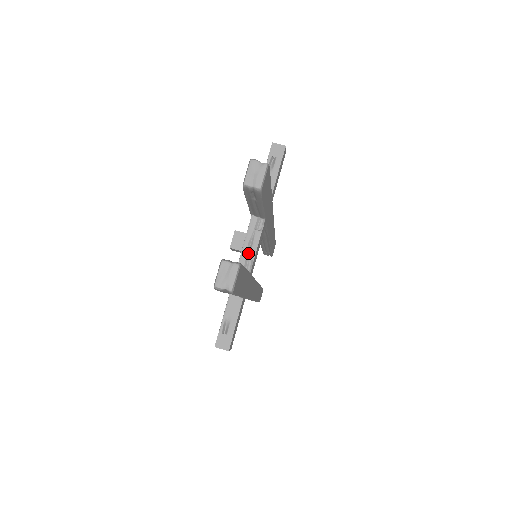
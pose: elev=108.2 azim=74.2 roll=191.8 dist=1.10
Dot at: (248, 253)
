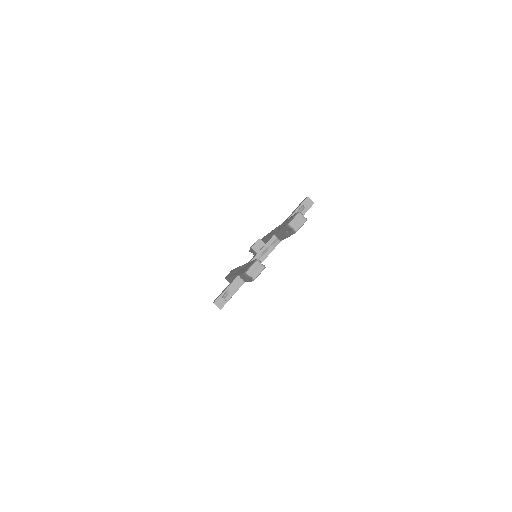
Dot at: (261, 256)
